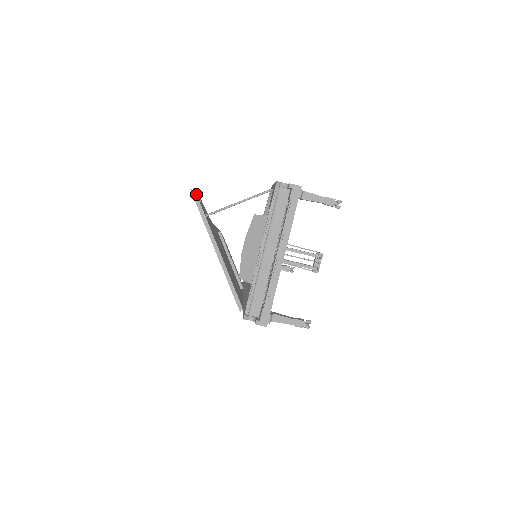
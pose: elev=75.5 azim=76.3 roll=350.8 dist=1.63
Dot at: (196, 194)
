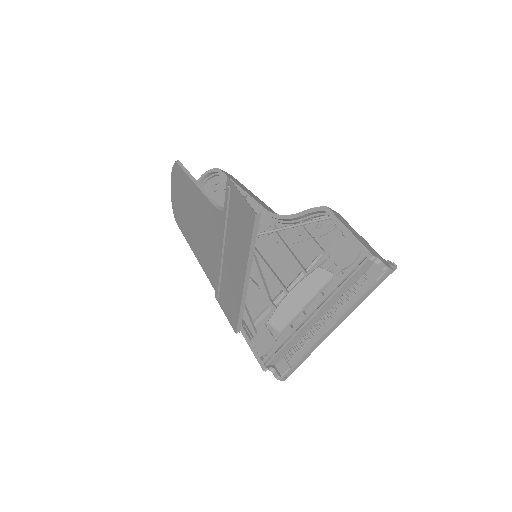
Dot at: occluded
